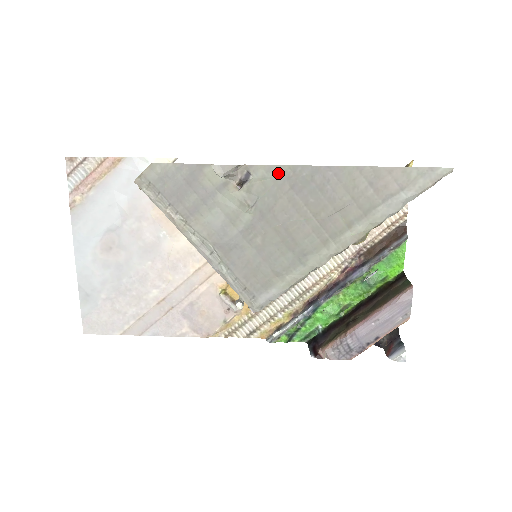
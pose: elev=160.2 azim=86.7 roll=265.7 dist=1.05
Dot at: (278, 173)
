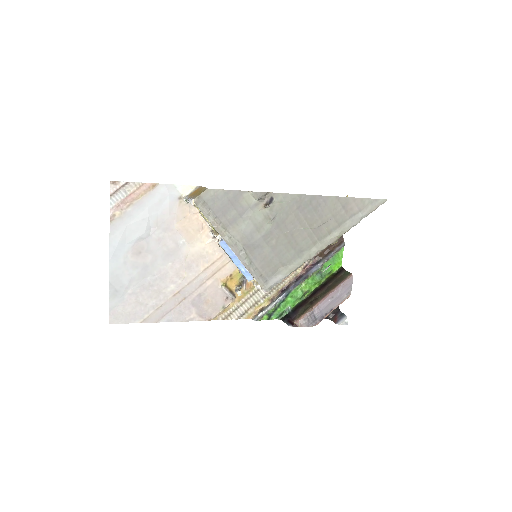
Dot at: (290, 199)
